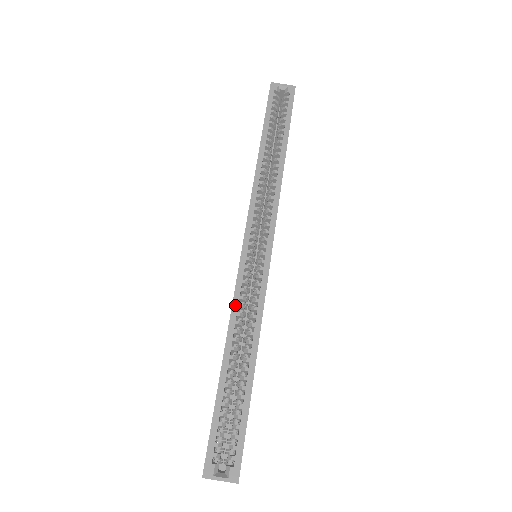
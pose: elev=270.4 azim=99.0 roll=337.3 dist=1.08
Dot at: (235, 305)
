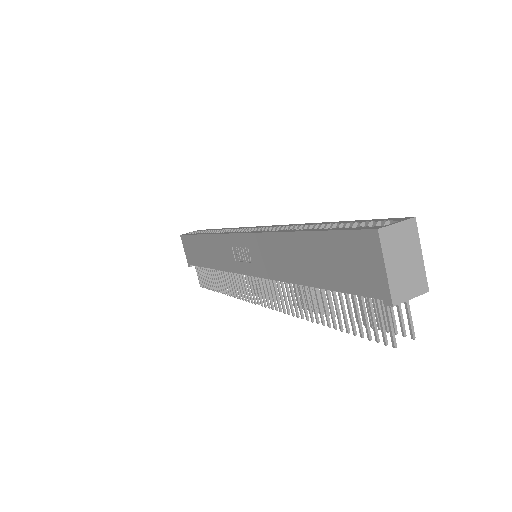
Dot at: (268, 231)
